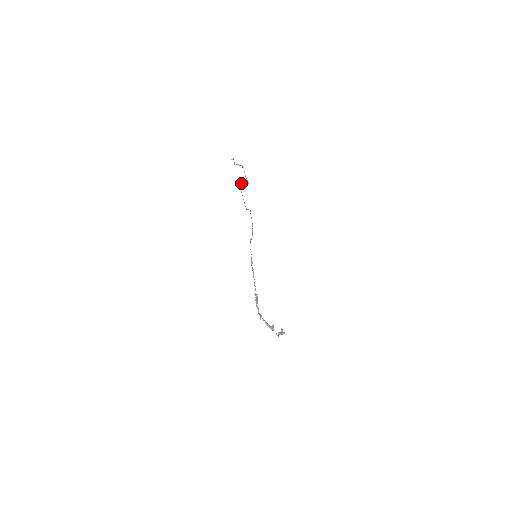
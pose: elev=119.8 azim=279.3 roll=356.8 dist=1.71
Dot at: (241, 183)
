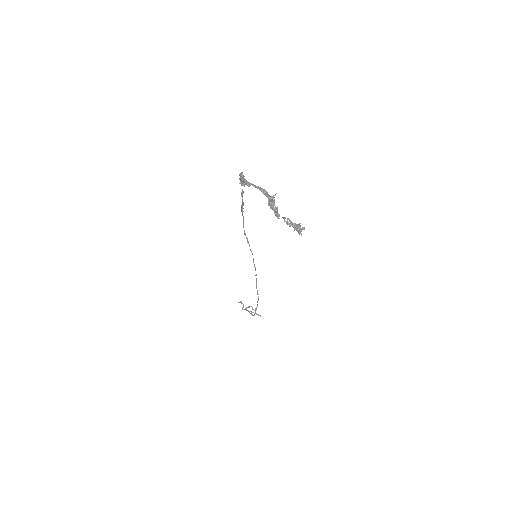
Dot at: (249, 311)
